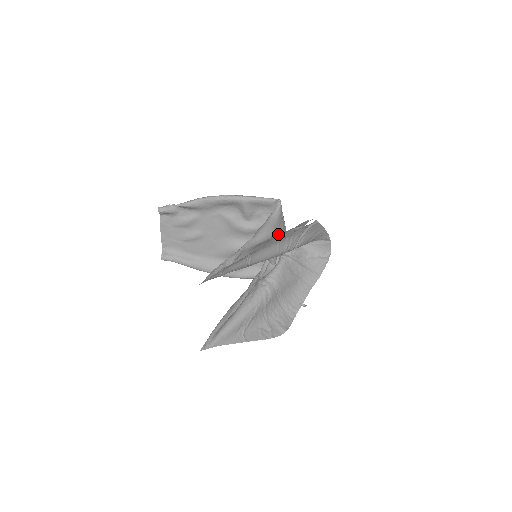
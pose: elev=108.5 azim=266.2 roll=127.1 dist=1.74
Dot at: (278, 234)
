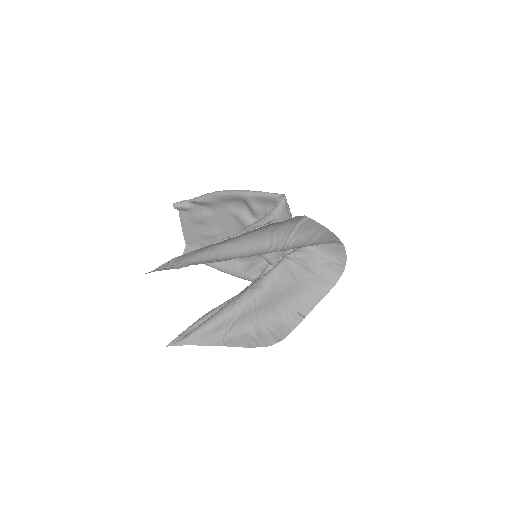
Dot at: occluded
